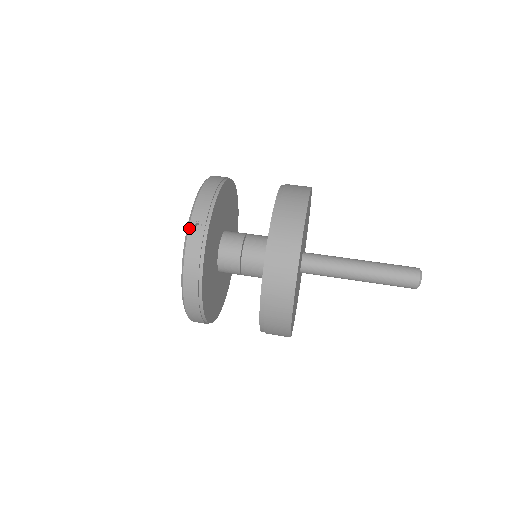
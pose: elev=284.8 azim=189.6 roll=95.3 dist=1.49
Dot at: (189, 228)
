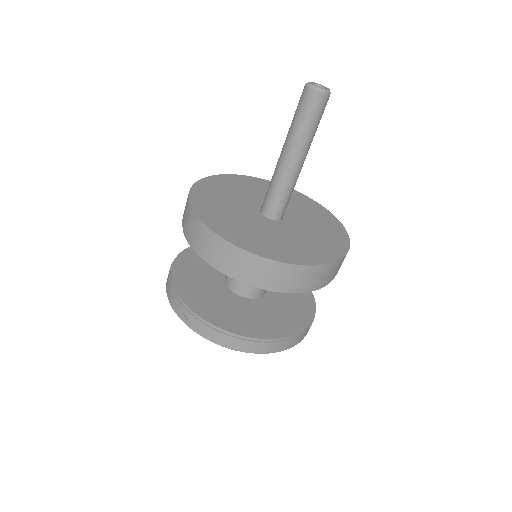
Dot at: occluded
